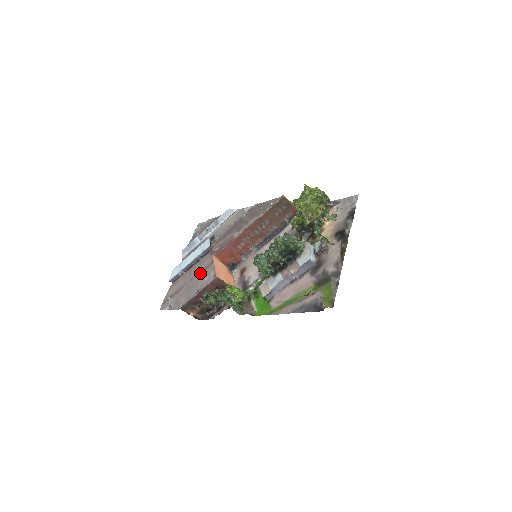
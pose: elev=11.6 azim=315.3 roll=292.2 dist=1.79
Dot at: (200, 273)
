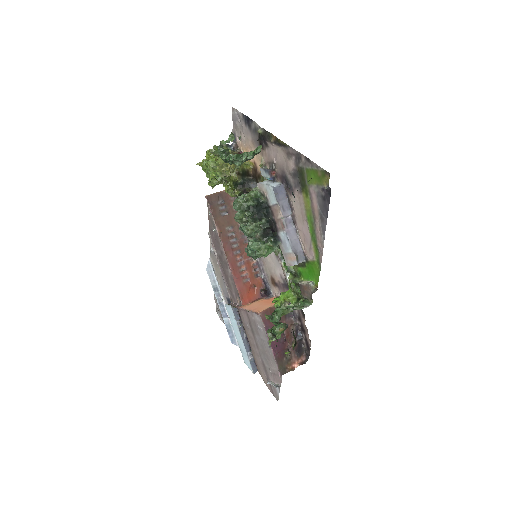
Dot at: (253, 332)
